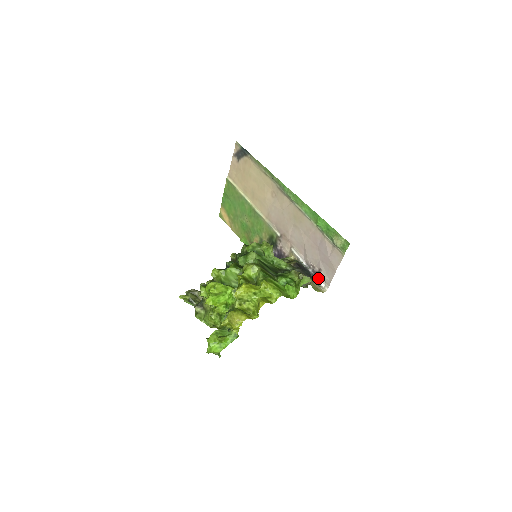
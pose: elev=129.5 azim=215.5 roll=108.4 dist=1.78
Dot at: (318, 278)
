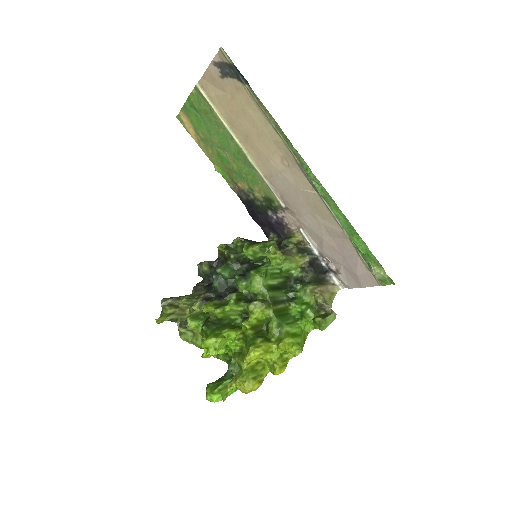
Dot at: (332, 274)
